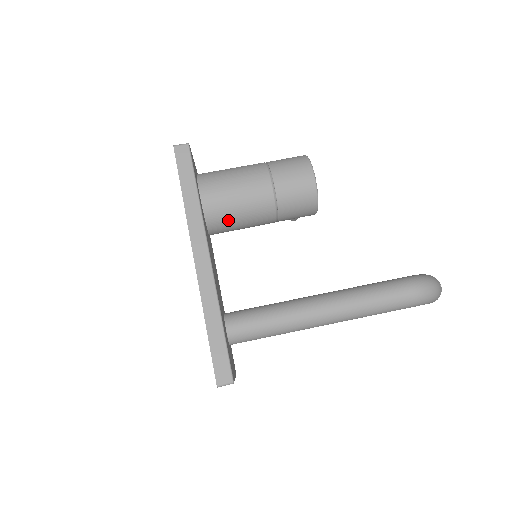
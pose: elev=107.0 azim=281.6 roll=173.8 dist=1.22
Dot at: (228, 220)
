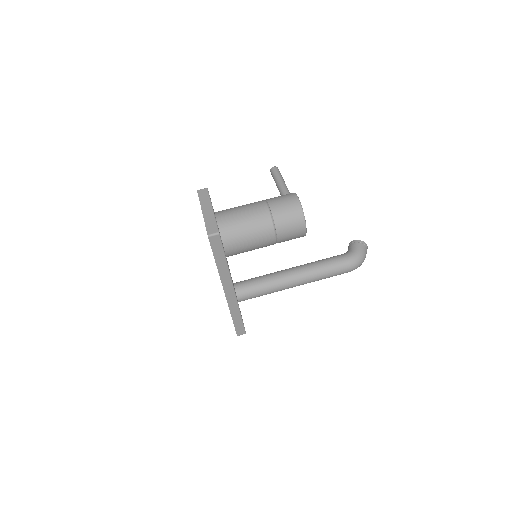
Dot at: occluded
